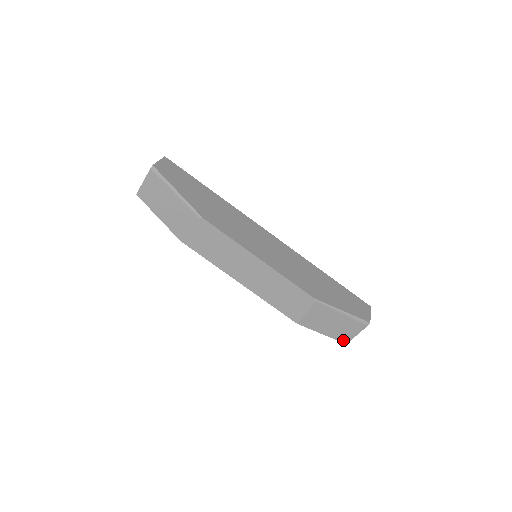
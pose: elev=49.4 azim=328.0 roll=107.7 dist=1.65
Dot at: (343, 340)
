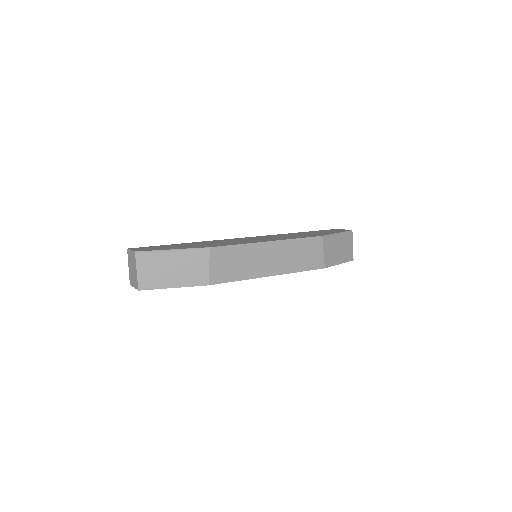
Dot at: (350, 258)
